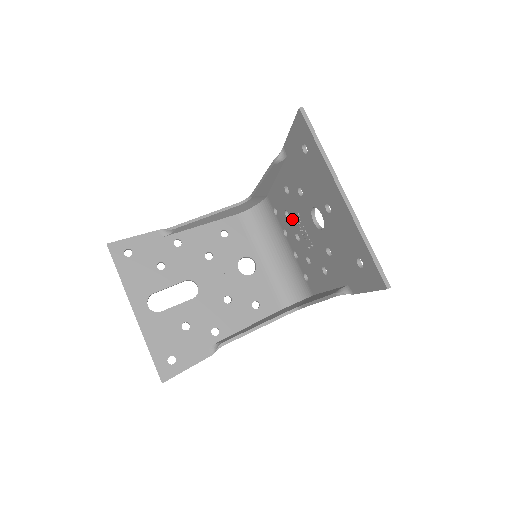
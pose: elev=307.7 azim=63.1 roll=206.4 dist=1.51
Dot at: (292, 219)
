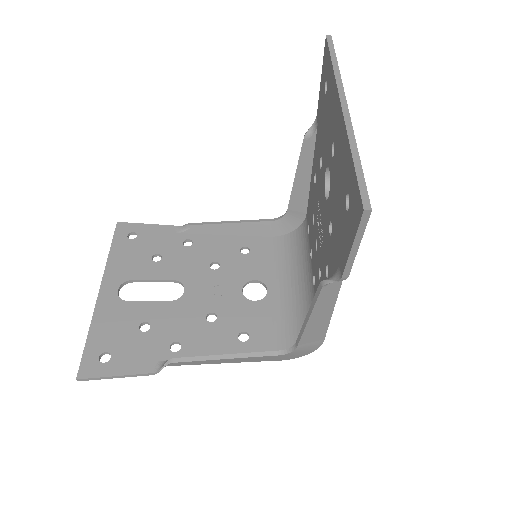
Dot at: (315, 220)
